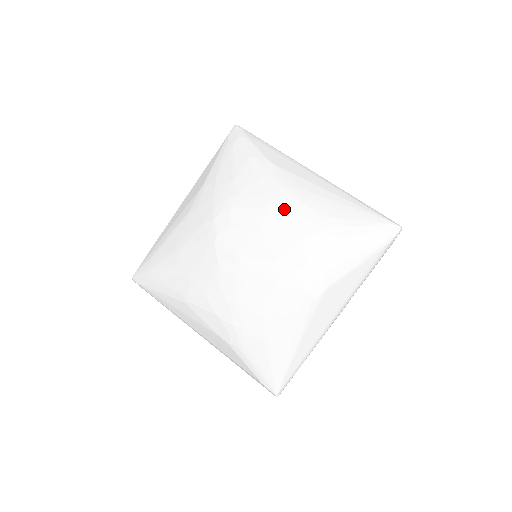
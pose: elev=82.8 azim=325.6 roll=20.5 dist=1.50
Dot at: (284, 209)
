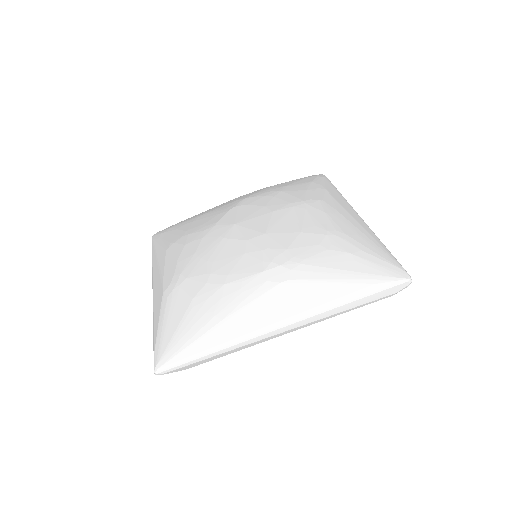
Dot at: (305, 209)
